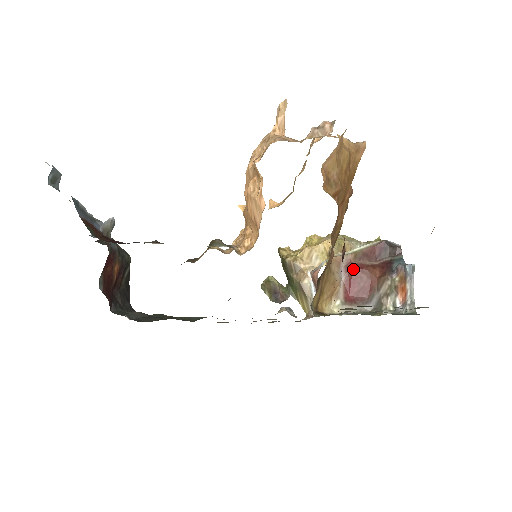
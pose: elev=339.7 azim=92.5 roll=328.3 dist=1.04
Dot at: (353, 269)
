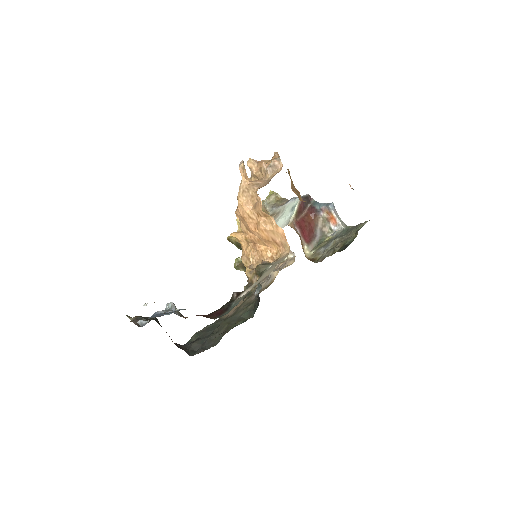
Dot at: (300, 224)
